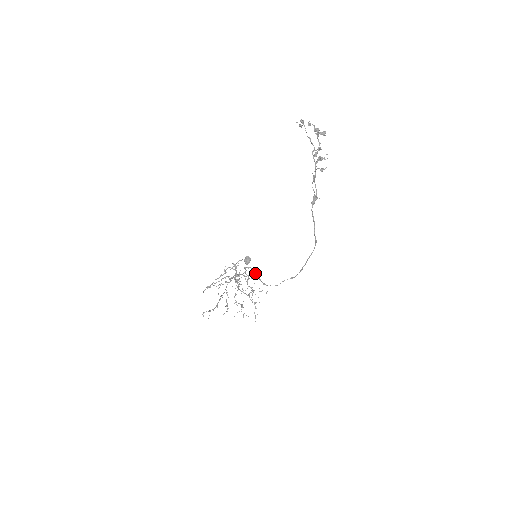
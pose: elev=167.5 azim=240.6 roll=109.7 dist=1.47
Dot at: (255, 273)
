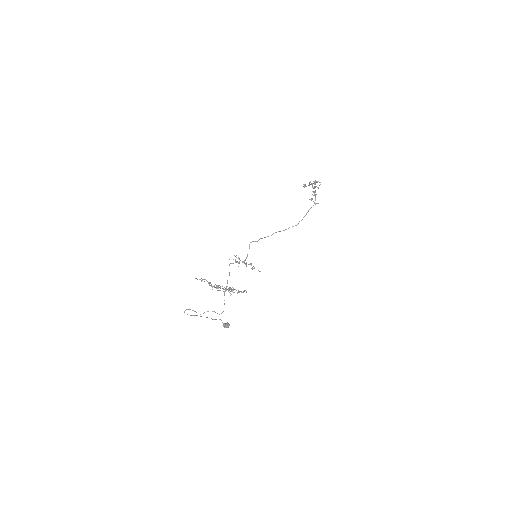
Dot at: (261, 238)
